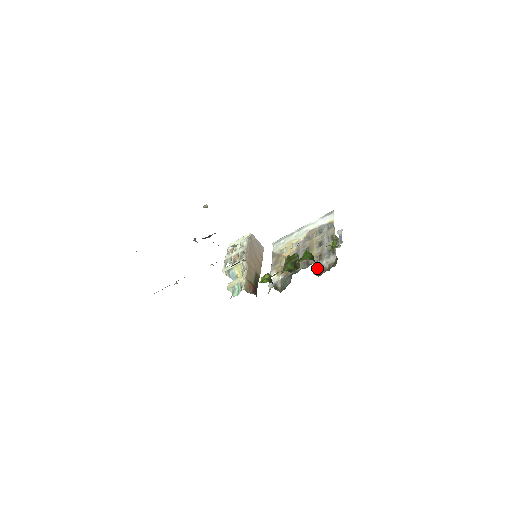
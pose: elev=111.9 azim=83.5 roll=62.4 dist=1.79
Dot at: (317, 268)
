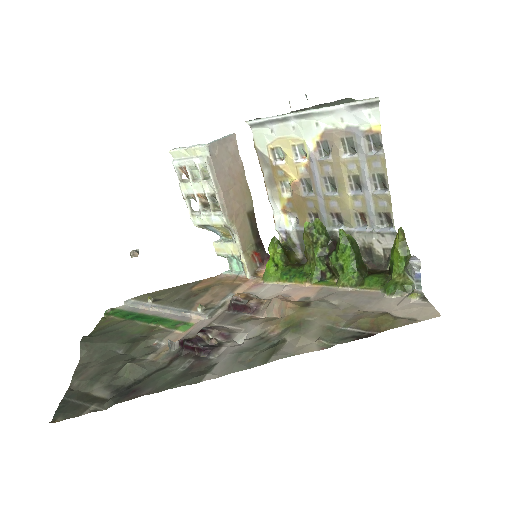
Dot at: (361, 245)
